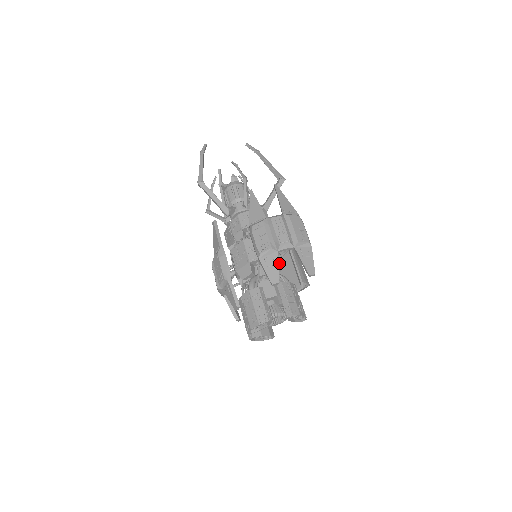
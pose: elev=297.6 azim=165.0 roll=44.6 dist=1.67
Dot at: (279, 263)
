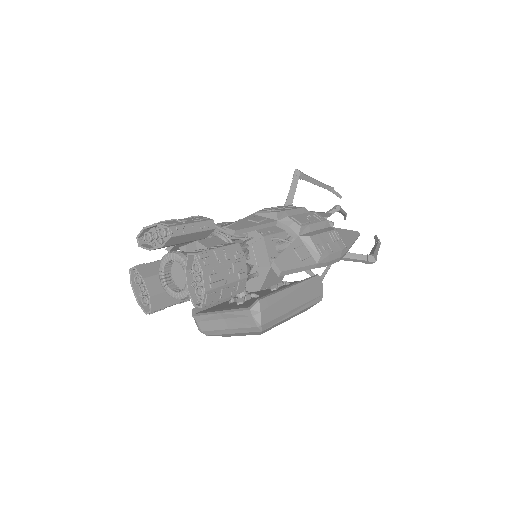
Dot at: (265, 260)
